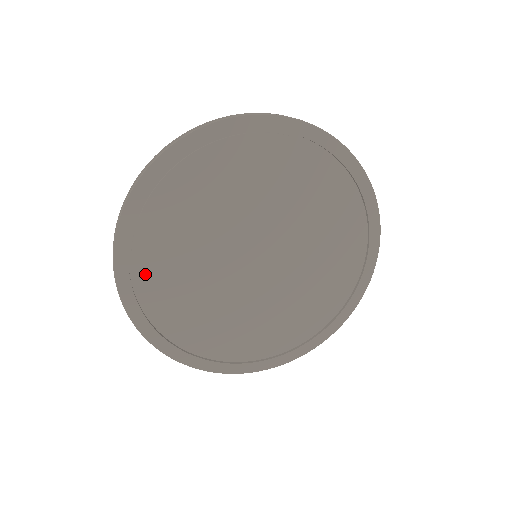
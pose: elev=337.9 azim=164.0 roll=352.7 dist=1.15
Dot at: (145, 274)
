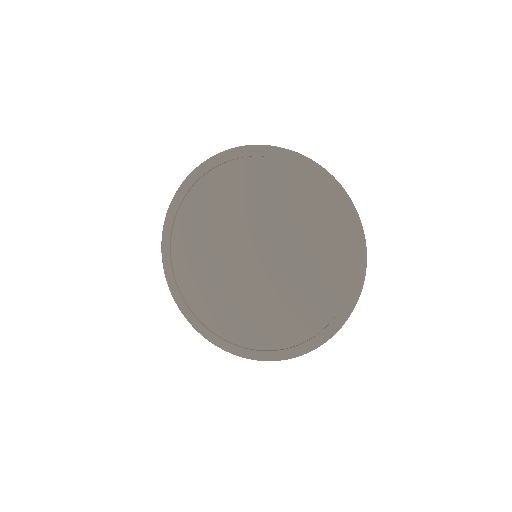
Dot at: (199, 193)
